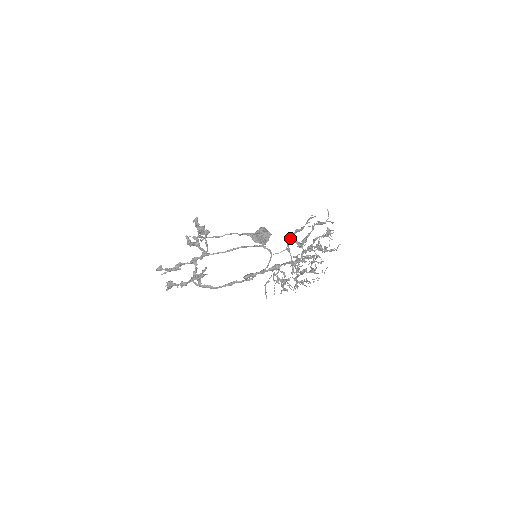
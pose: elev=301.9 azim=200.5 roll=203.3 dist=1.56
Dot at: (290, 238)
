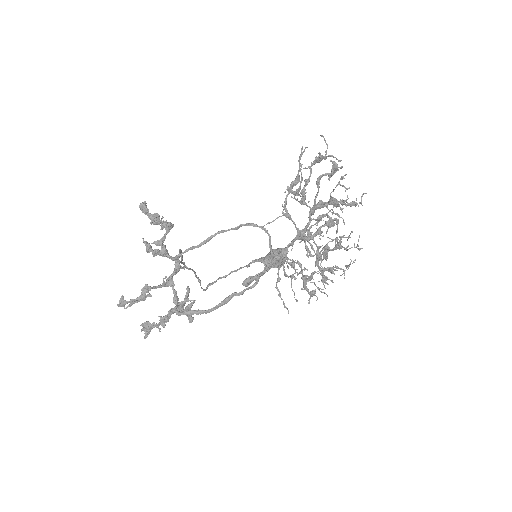
Dot at: (285, 198)
